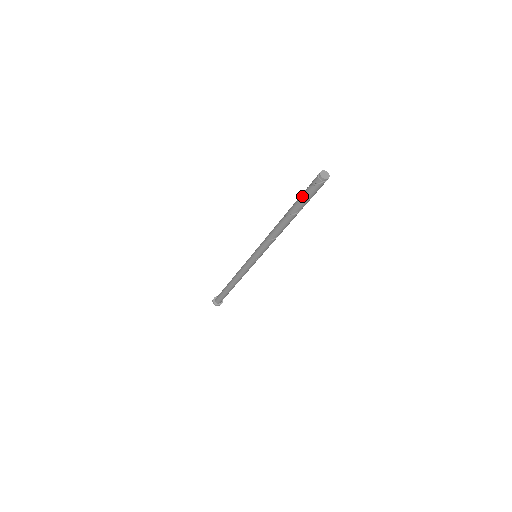
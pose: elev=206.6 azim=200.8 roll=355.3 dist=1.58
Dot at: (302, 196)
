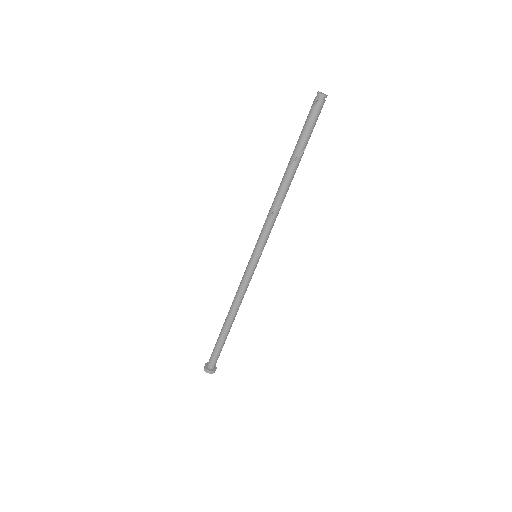
Dot at: (301, 131)
